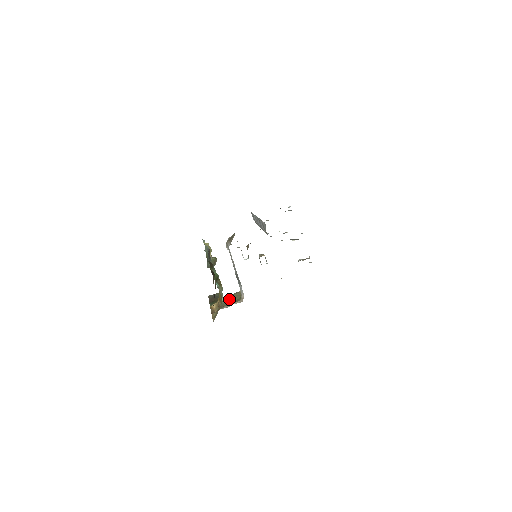
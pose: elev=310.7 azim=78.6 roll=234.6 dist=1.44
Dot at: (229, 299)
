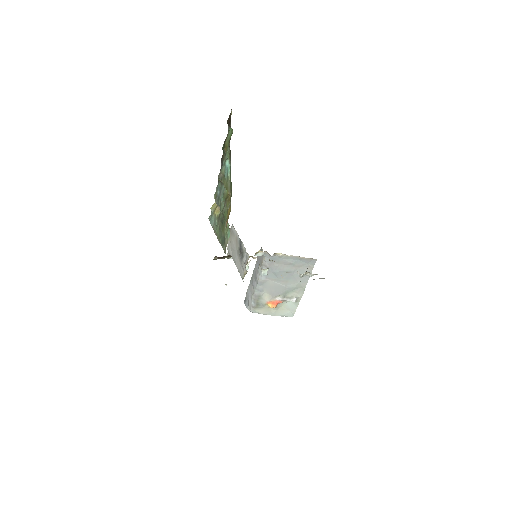
Dot at: occluded
